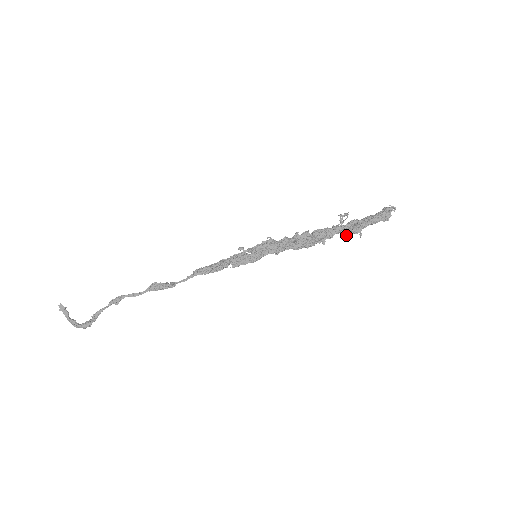
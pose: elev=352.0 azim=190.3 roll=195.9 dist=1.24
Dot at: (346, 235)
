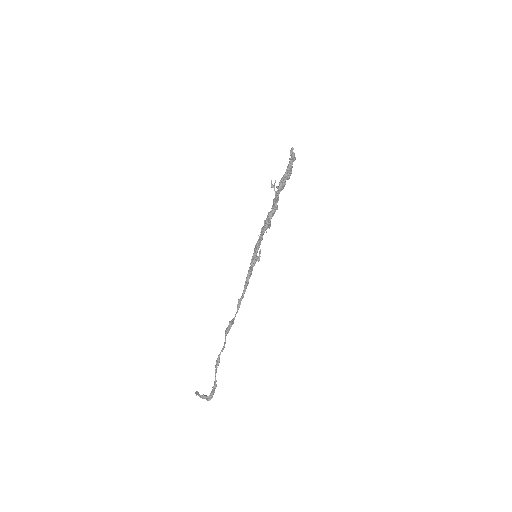
Dot at: (279, 189)
